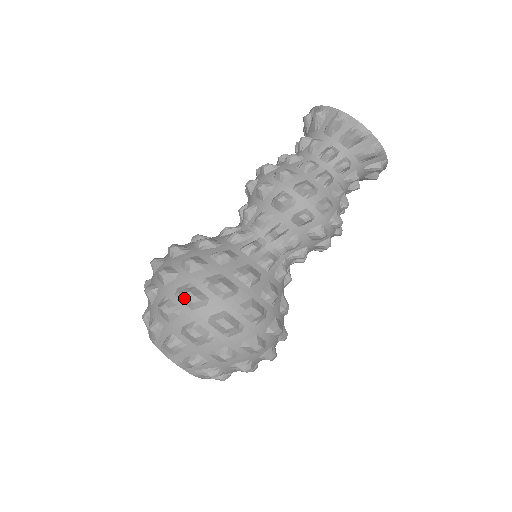
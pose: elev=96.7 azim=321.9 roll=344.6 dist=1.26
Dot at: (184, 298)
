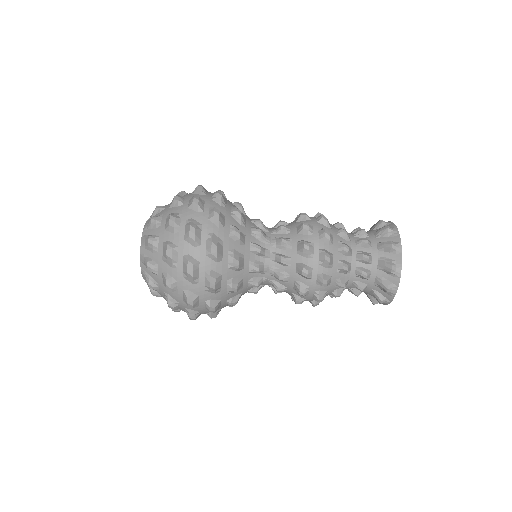
Dot at: (188, 228)
